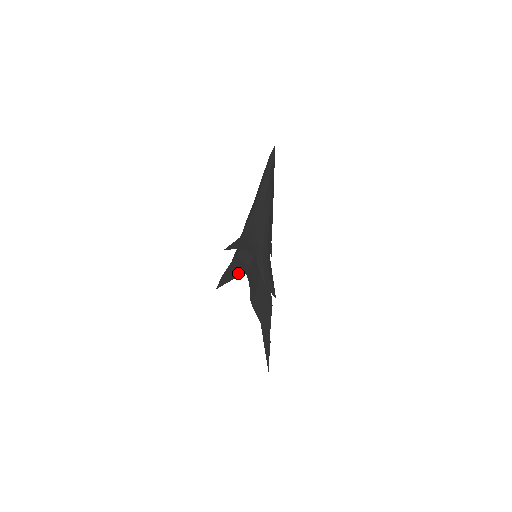
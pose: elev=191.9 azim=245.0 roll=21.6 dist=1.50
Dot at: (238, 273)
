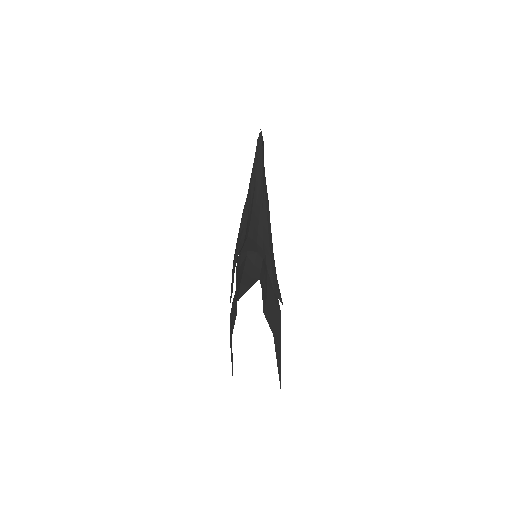
Dot at: (253, 279)
